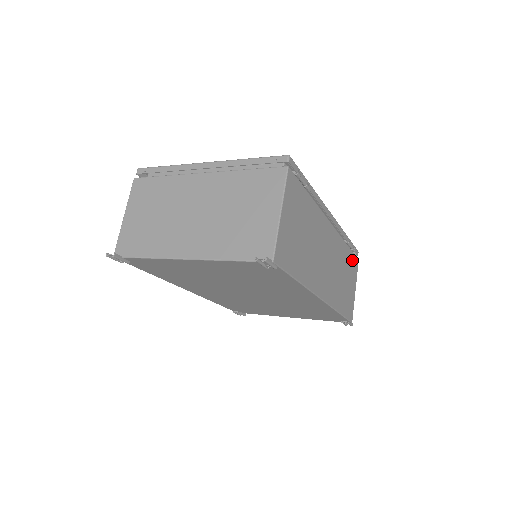
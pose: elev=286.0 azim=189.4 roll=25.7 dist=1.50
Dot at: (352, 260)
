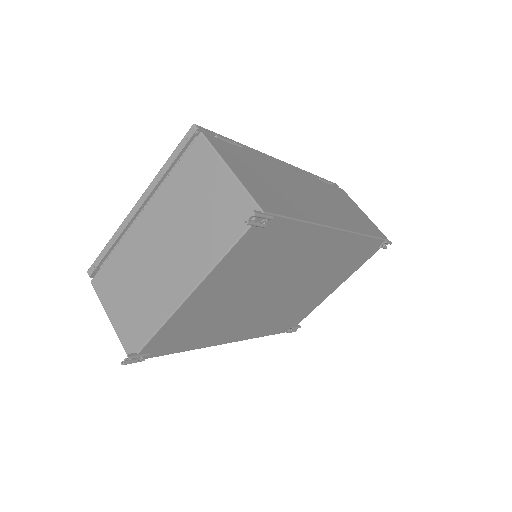
Dot at: (337, 191)
